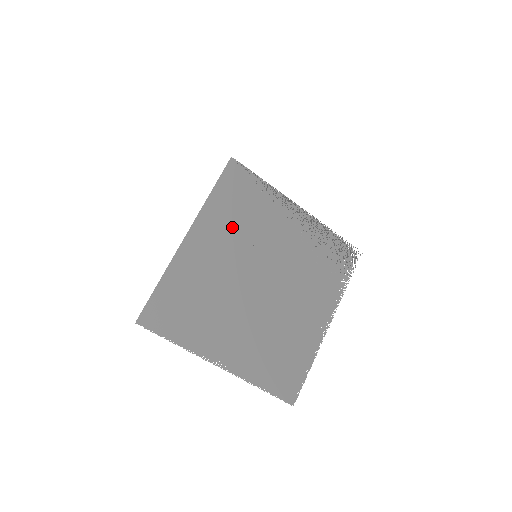
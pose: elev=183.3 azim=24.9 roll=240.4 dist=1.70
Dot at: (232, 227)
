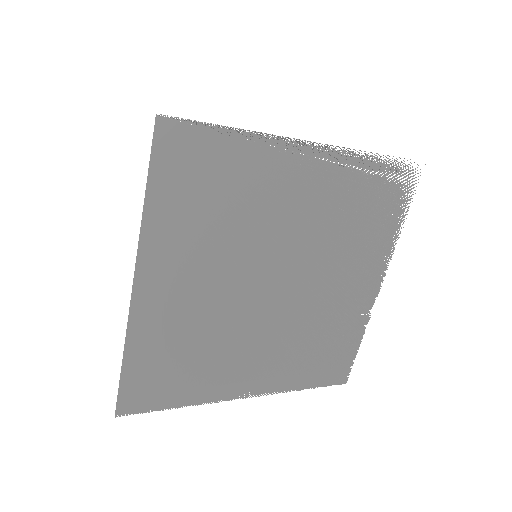
Dot at: (203, 236)
